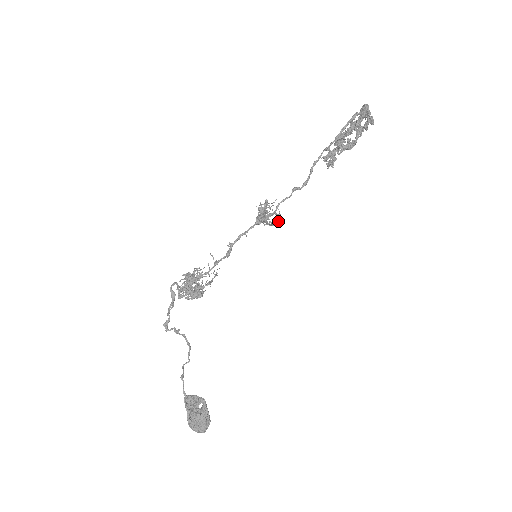
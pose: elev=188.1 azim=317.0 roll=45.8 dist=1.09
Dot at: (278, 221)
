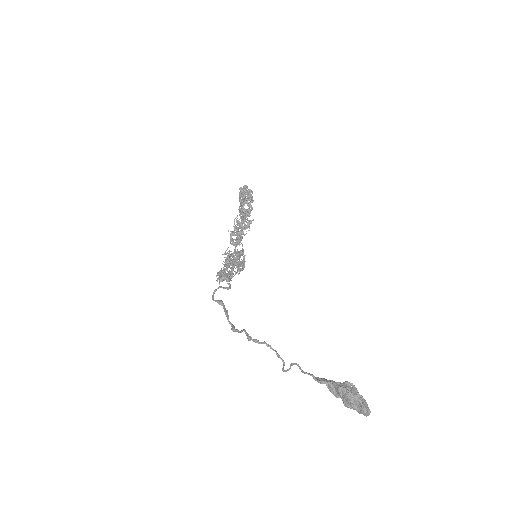
Dot at: (250, 221)
